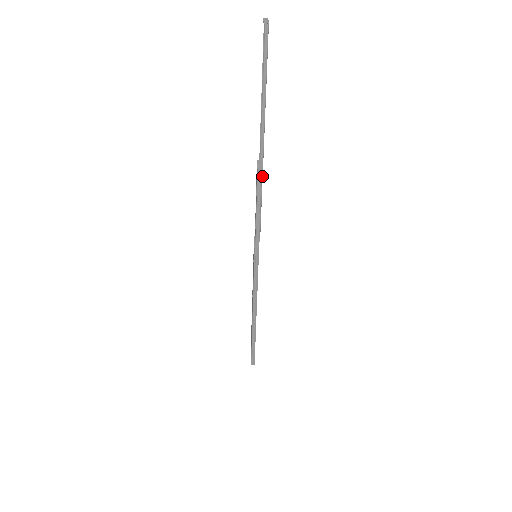
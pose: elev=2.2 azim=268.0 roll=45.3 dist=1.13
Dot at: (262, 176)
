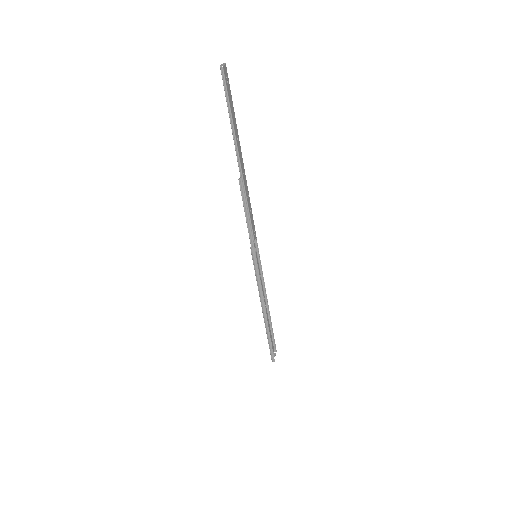
Dot at: (244, 185)
